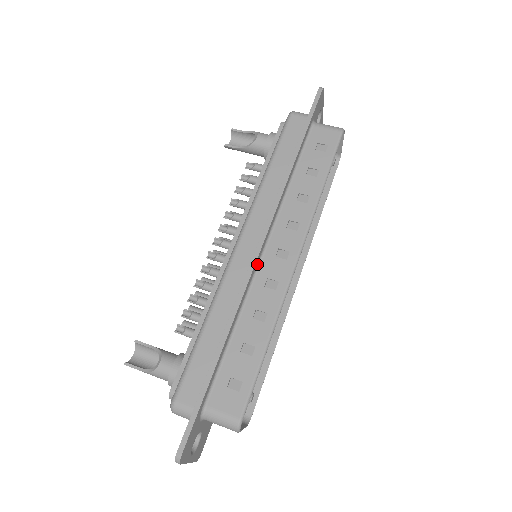
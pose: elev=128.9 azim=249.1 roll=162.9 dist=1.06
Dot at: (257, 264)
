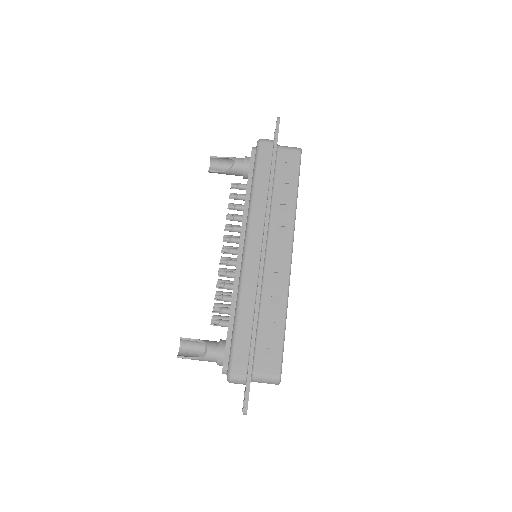
Dot at: (264, 263)
